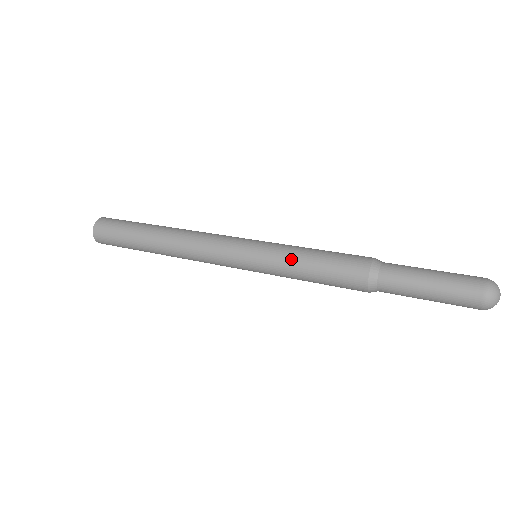
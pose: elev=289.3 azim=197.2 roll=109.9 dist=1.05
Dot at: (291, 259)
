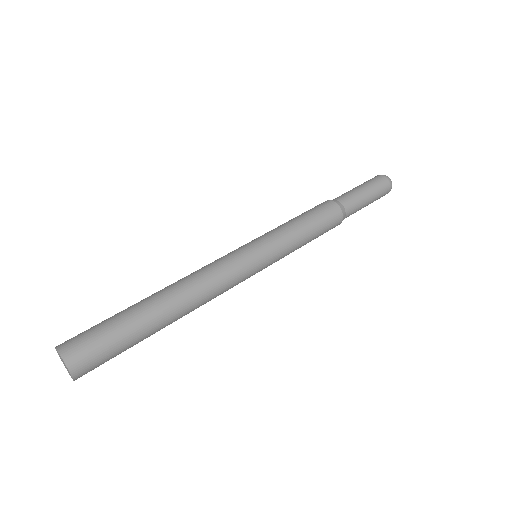
Dot at: (293, 234)
